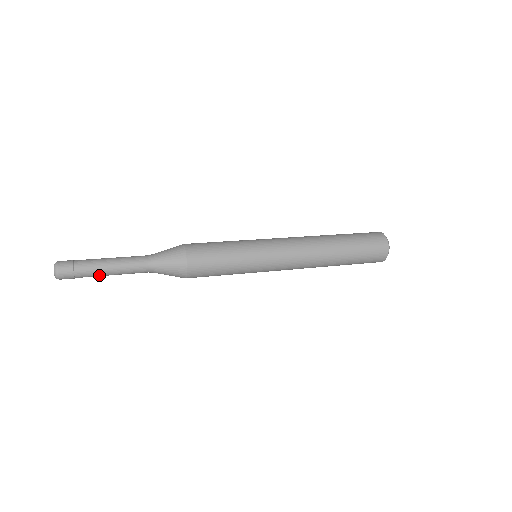
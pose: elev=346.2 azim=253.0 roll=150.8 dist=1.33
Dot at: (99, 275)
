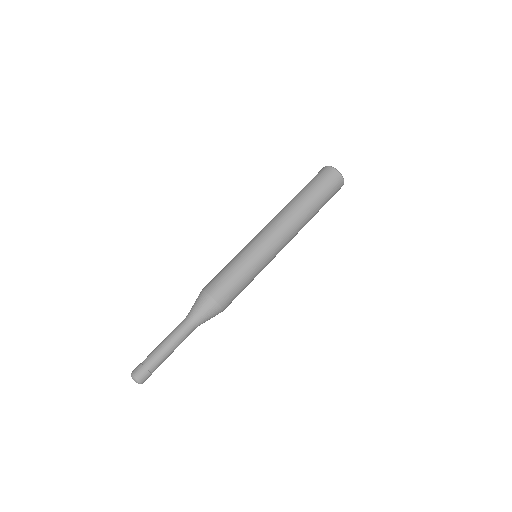
Dot at: occluded
